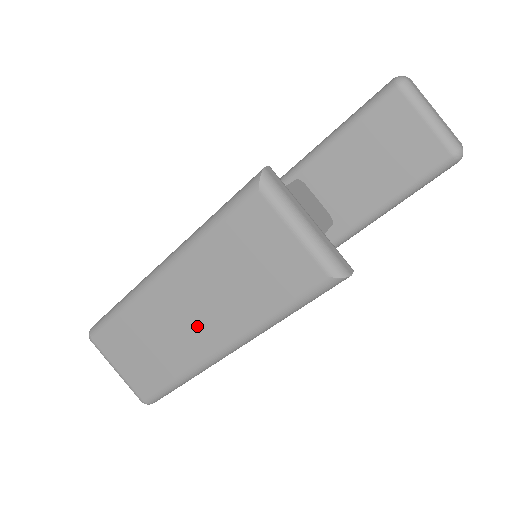
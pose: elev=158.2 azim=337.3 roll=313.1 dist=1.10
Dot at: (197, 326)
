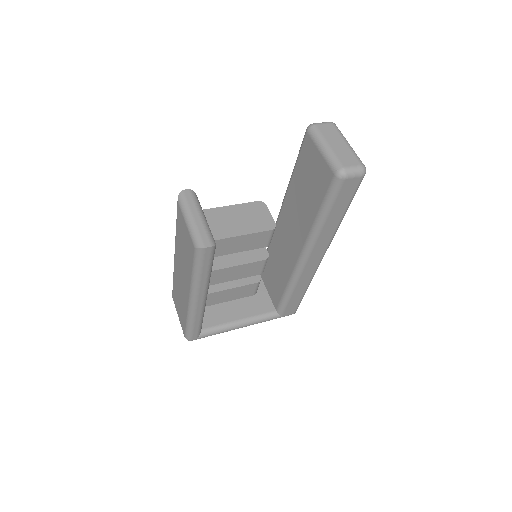
Dot at: (183, 285)
